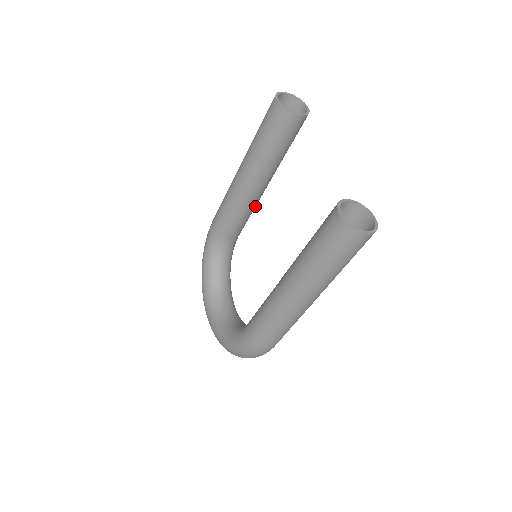
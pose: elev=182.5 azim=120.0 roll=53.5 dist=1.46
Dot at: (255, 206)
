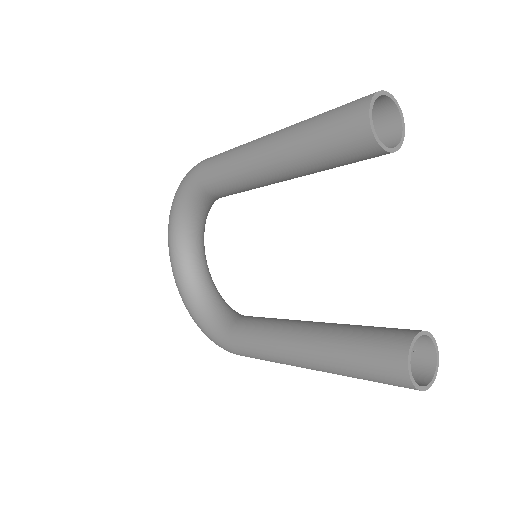
Dot at: occluded
